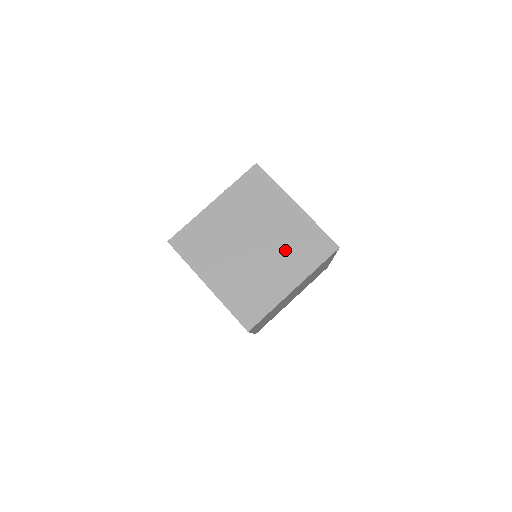
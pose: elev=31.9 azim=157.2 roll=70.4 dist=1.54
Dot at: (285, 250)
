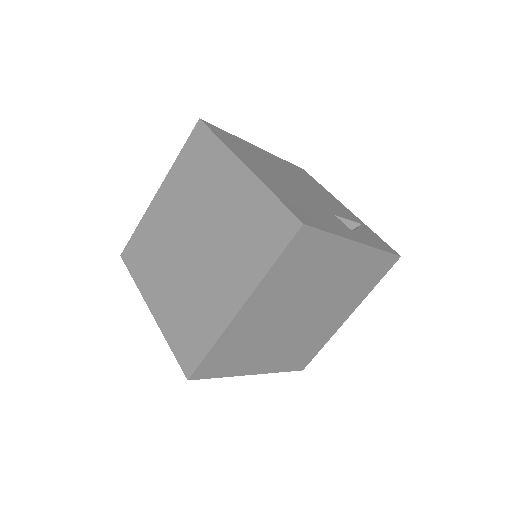
Dot at: (229, 244)
